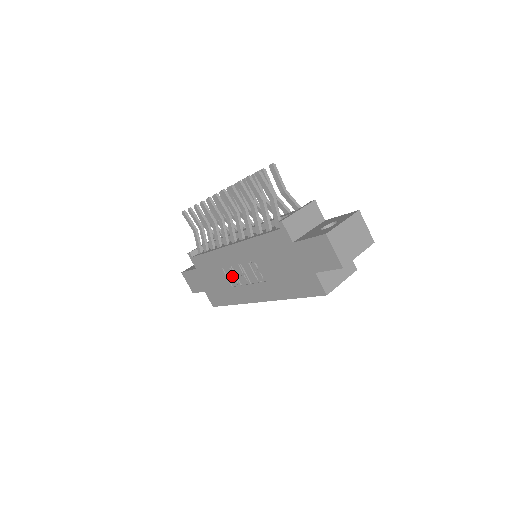
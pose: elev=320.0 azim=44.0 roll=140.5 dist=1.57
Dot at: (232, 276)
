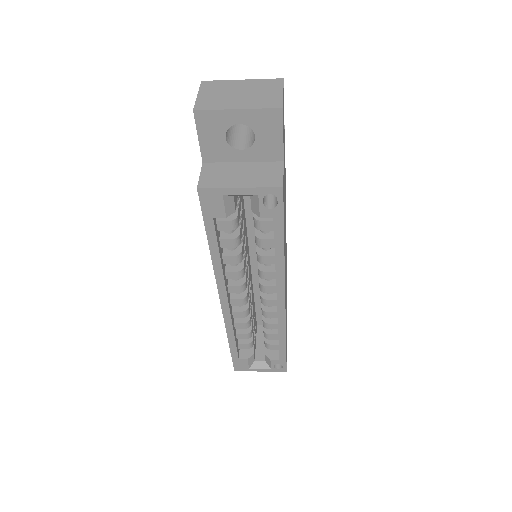
Dot at: occluded
